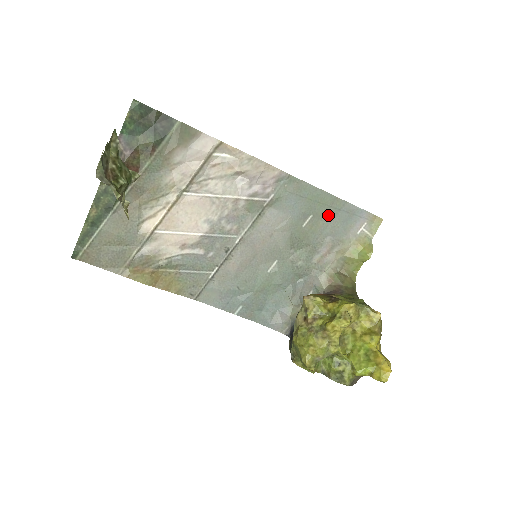
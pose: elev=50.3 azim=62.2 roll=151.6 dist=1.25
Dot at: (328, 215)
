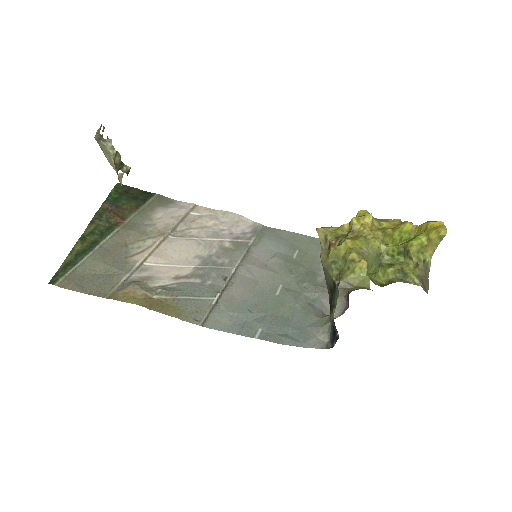
Dot at: (312, 249)
